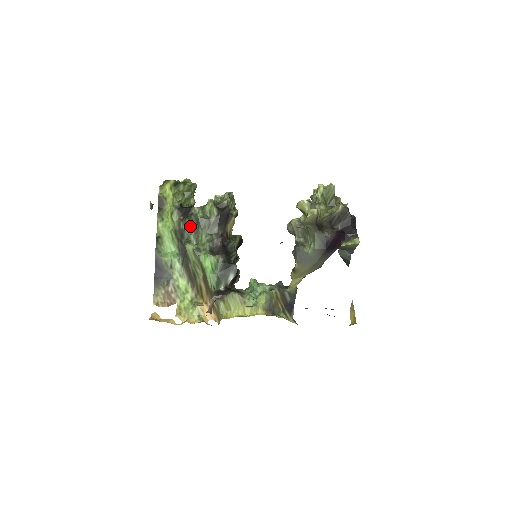
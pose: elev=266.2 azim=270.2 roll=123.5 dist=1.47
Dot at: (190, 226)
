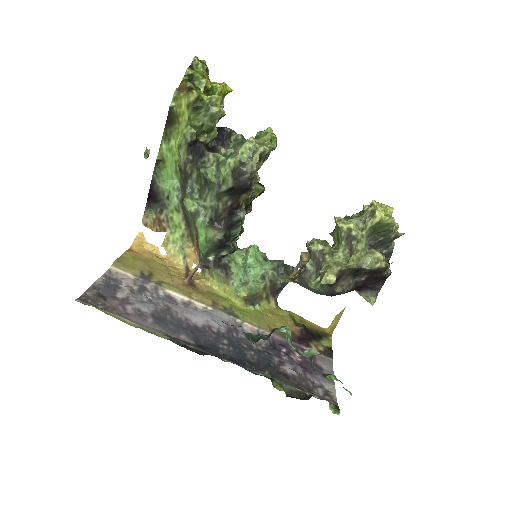
Dot at: (197, 177)
